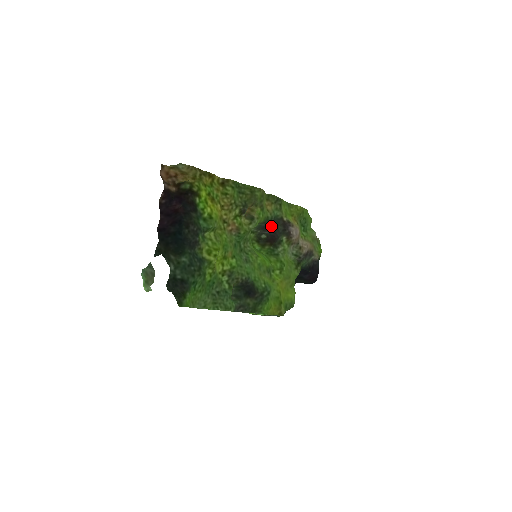
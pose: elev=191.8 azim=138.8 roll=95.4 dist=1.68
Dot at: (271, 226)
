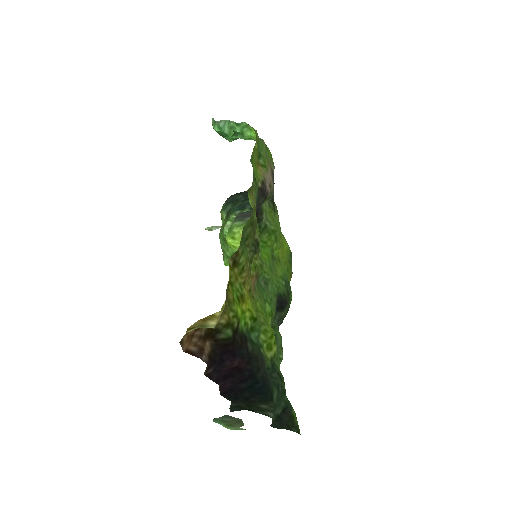
Dot at: occluded
